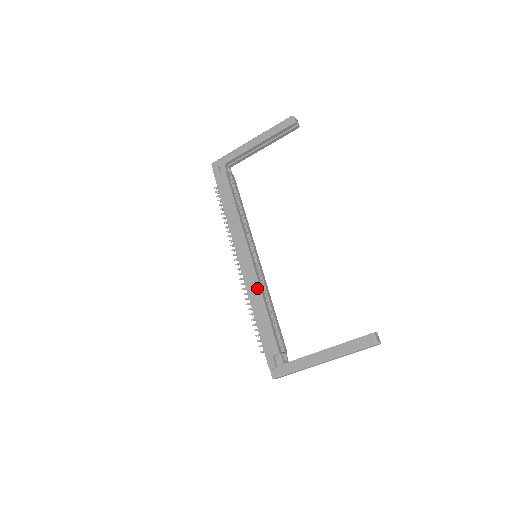
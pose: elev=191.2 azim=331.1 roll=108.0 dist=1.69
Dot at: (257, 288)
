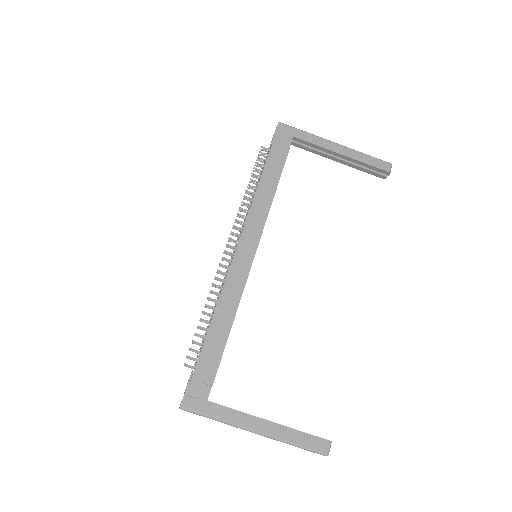
Dot at: (238, 292)
